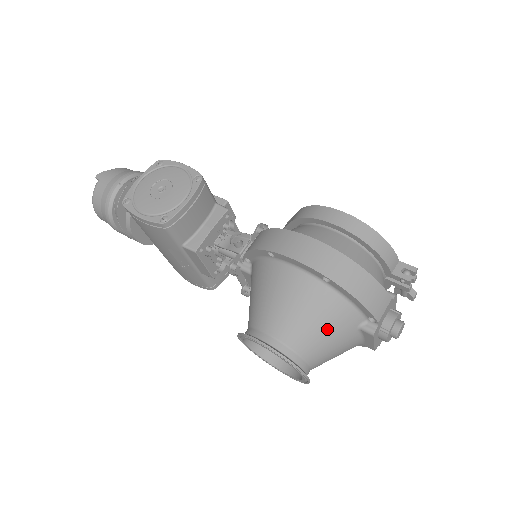
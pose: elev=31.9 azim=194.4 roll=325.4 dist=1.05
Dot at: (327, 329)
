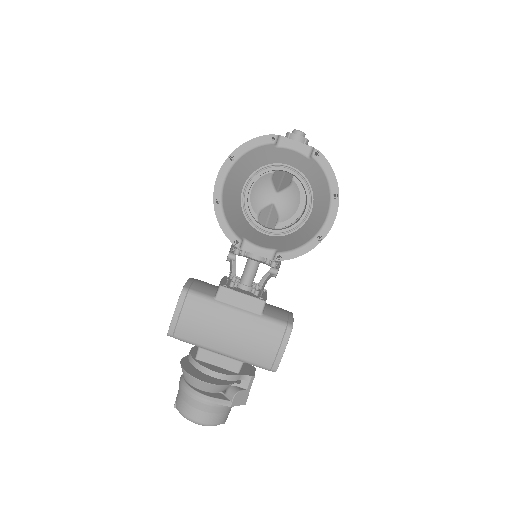
Dot at: (261, 158)
